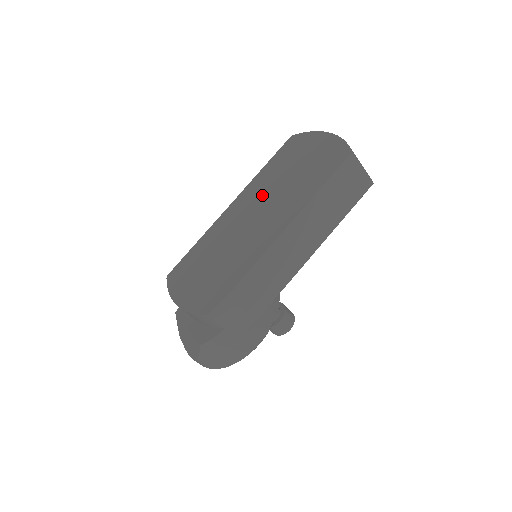
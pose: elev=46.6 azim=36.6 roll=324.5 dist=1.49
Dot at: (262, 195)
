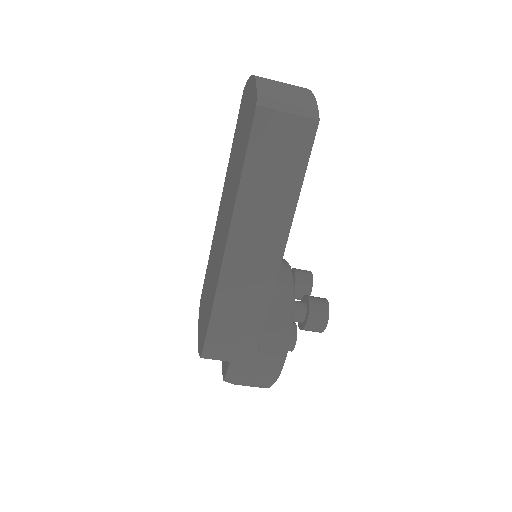
Dot at: (227, 189)
